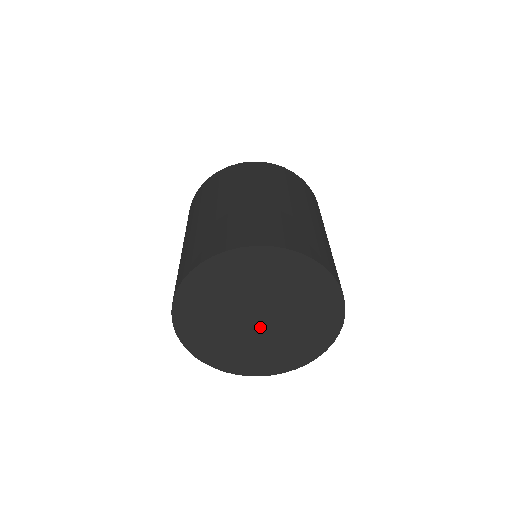
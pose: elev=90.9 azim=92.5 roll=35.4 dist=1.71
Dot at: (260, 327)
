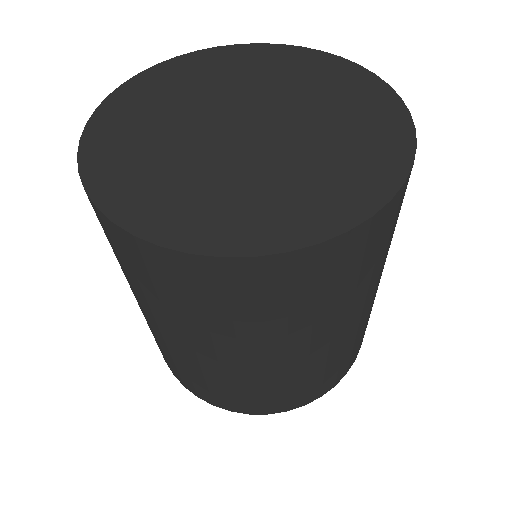
Dot at: (264, 135)
